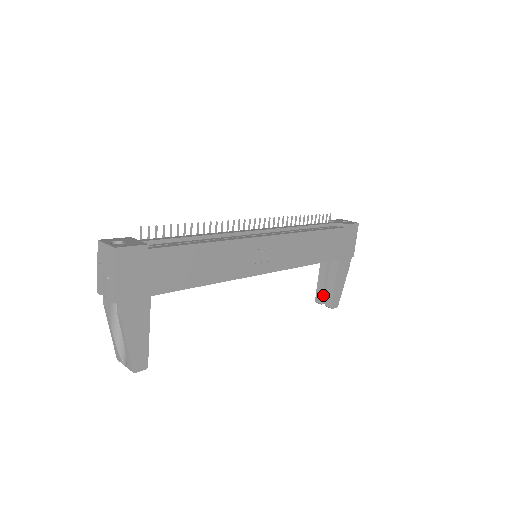
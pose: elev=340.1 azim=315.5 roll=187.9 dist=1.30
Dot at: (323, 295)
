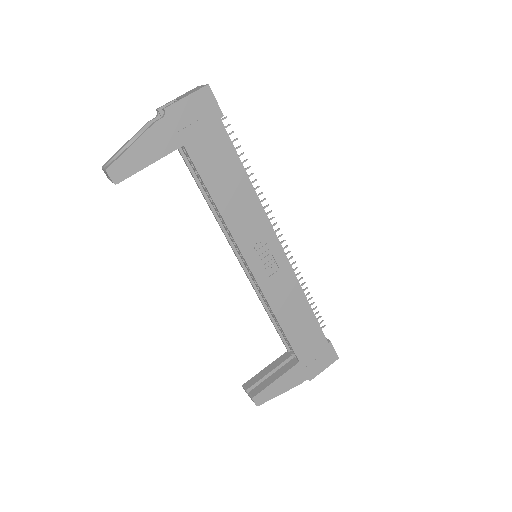
Dot at: (256, 384)
